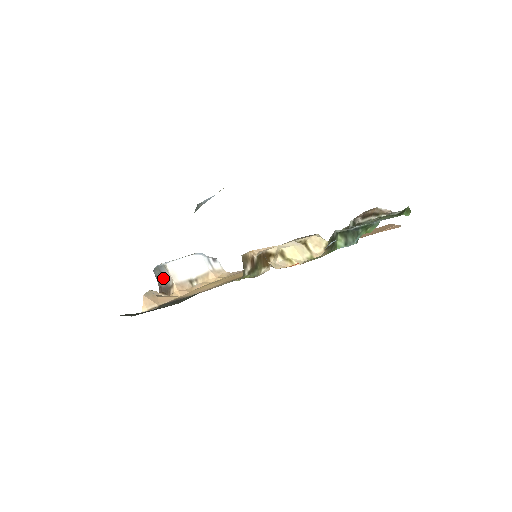
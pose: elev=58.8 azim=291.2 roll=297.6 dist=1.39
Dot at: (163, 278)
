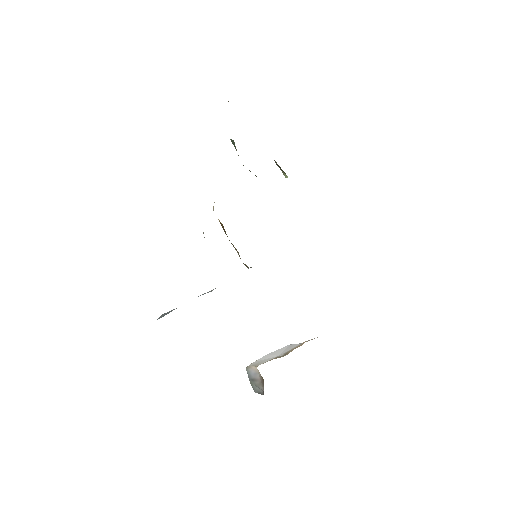
Dot at: (257, 381)
